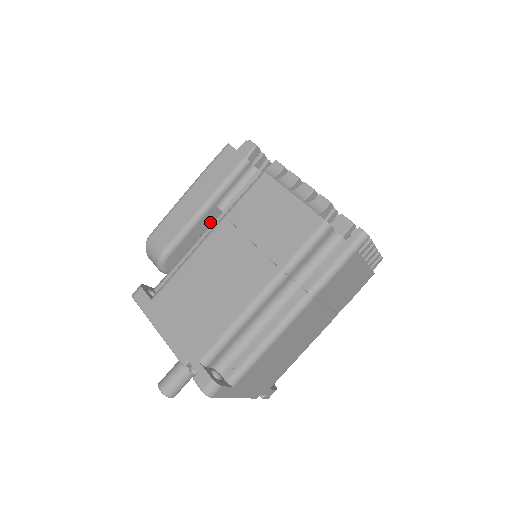
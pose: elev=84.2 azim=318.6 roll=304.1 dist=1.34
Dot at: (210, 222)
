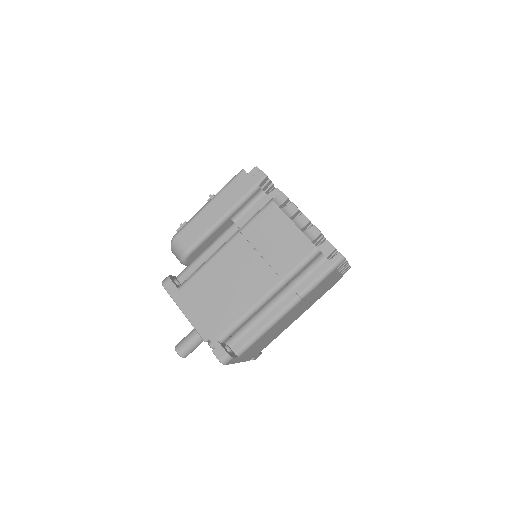
Dot at: (224, 229)
